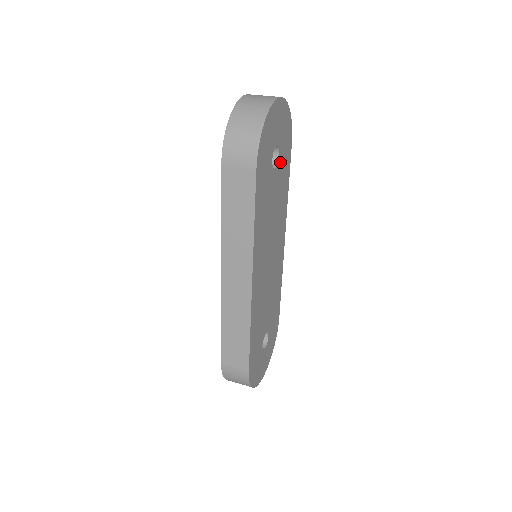
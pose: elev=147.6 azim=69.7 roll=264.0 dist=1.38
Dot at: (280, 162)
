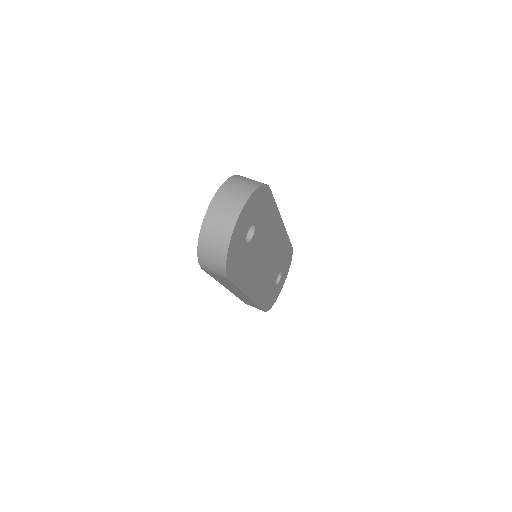
Dot at: (258, 223)
